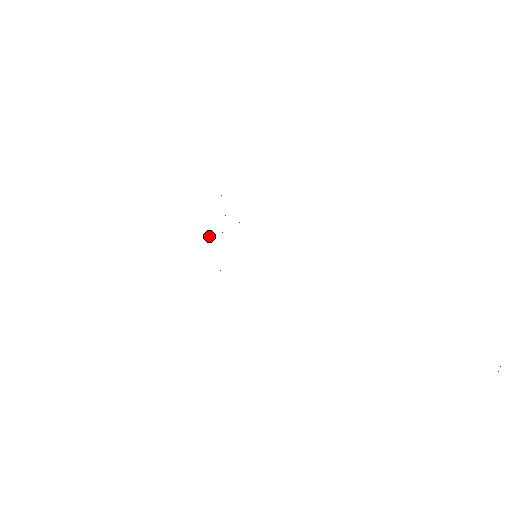
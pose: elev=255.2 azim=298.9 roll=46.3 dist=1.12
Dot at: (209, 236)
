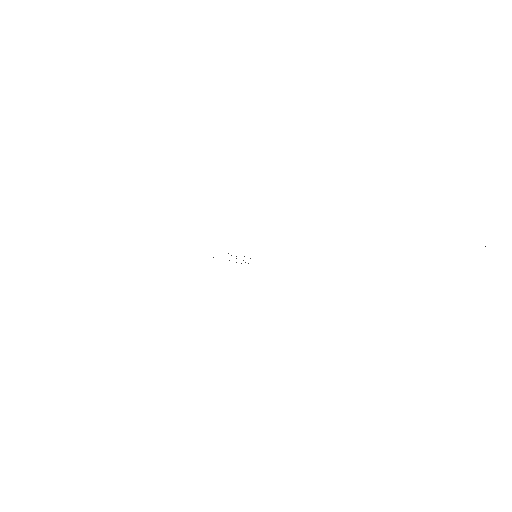
Dot at: occluded
